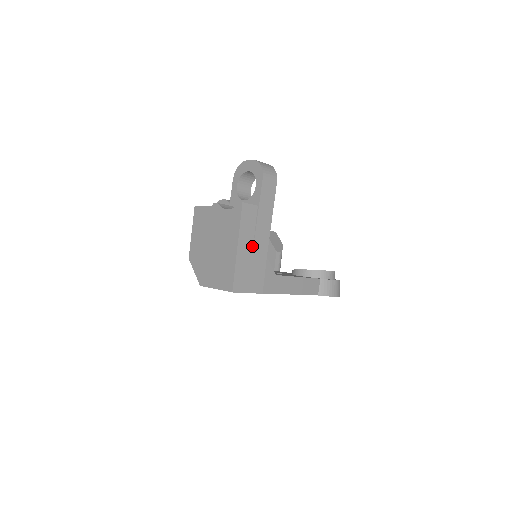
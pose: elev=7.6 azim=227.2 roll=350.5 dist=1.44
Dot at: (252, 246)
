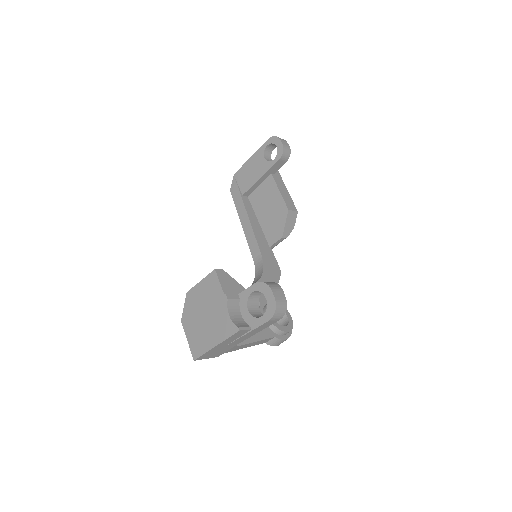
Dot at: (229, 344)
